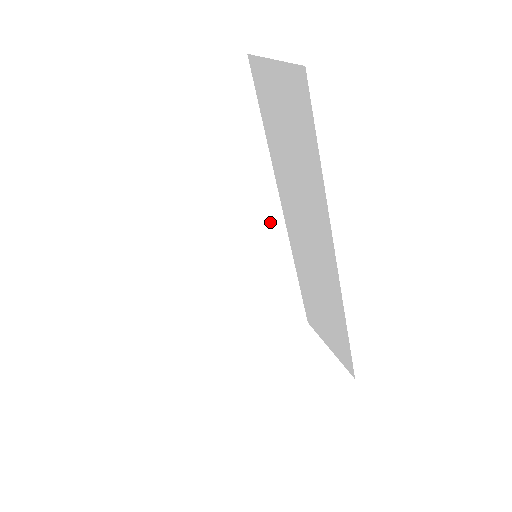
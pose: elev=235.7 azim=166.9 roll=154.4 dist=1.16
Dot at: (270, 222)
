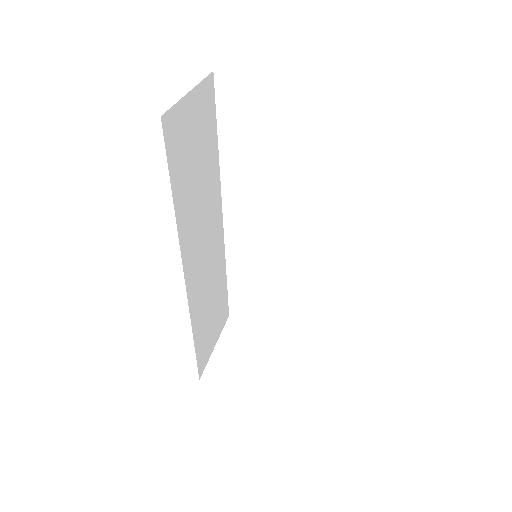
Dot at: (304, 234)
